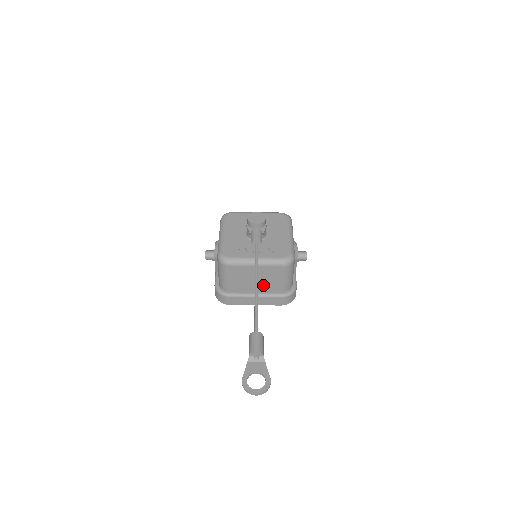
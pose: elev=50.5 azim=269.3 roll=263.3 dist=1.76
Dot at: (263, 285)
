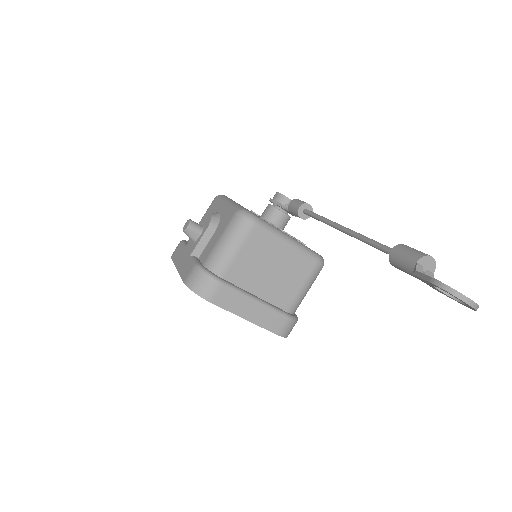
Dot at: (273, 287)
